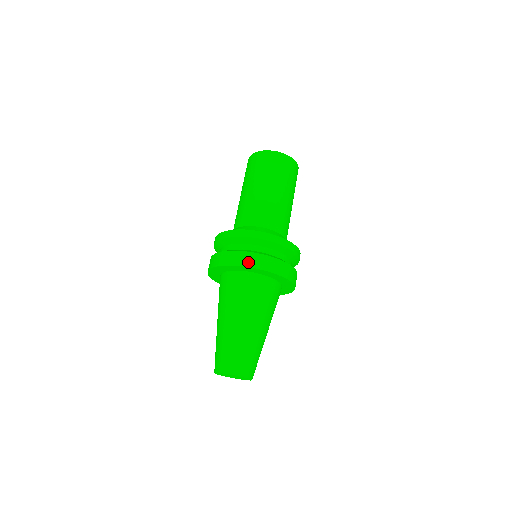
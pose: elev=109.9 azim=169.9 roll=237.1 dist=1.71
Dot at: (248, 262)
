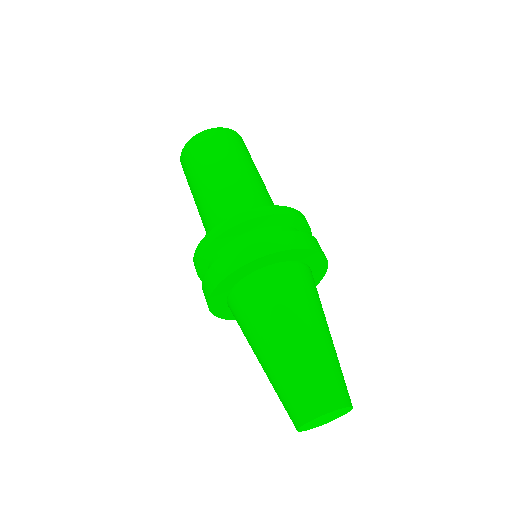
Dot at: (297, 243)
